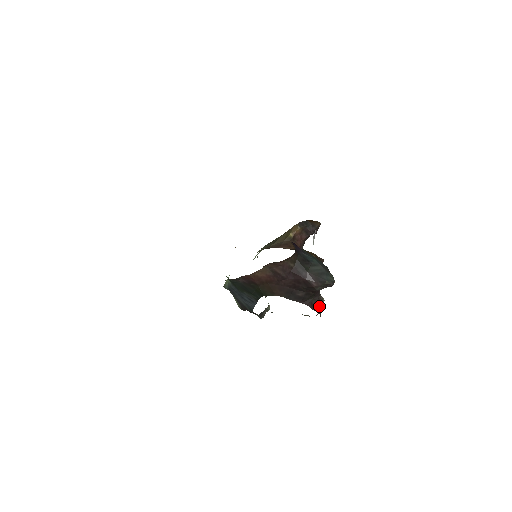
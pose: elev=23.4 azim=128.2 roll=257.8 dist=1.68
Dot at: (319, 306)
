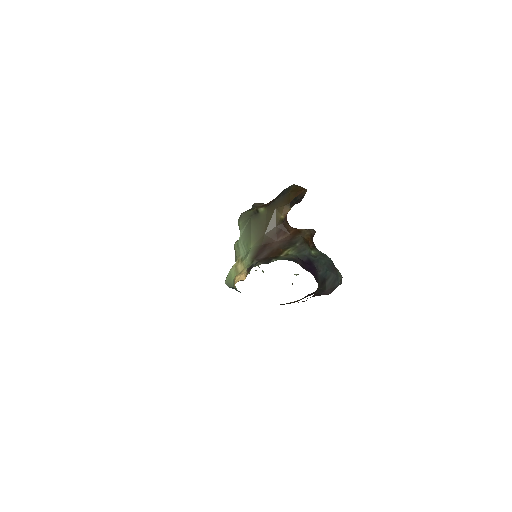
Dot at: occluded
